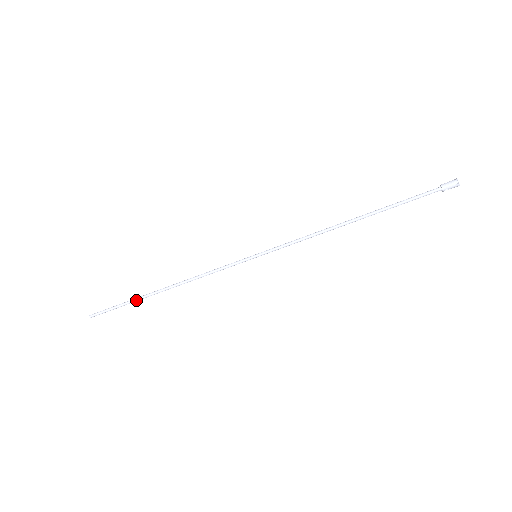
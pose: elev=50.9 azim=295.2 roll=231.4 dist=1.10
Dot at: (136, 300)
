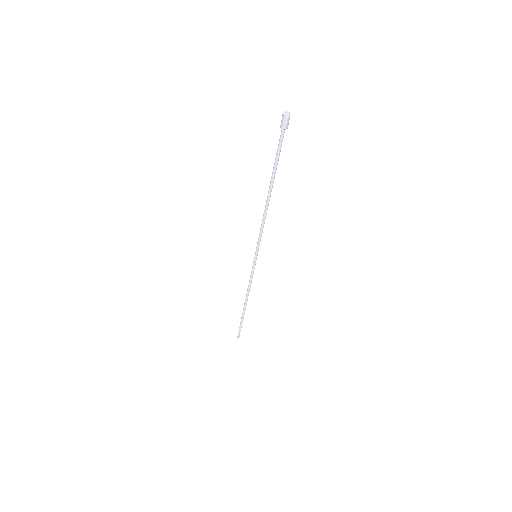
Dot at: (242, 317)
